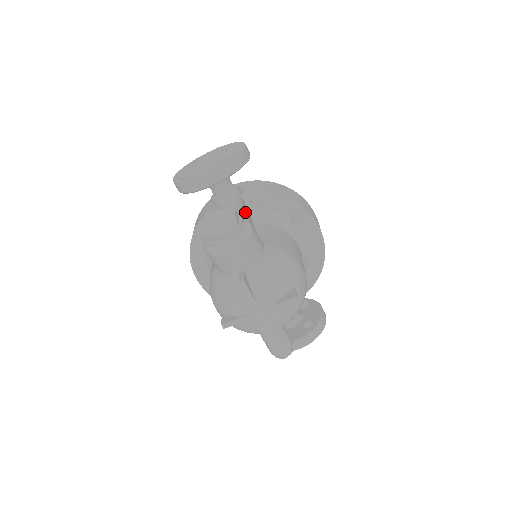
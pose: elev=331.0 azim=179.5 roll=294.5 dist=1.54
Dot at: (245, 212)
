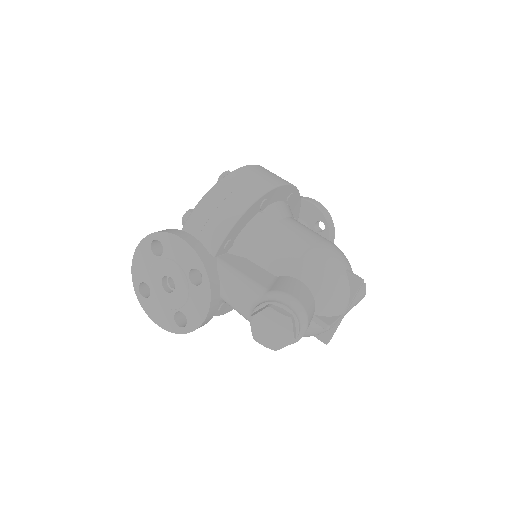
Dot at: (245, 272)
